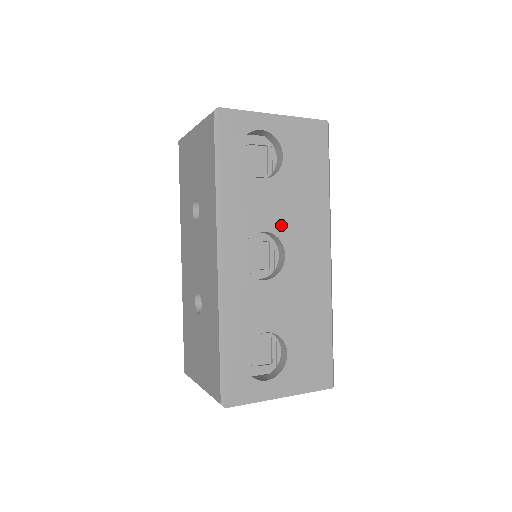
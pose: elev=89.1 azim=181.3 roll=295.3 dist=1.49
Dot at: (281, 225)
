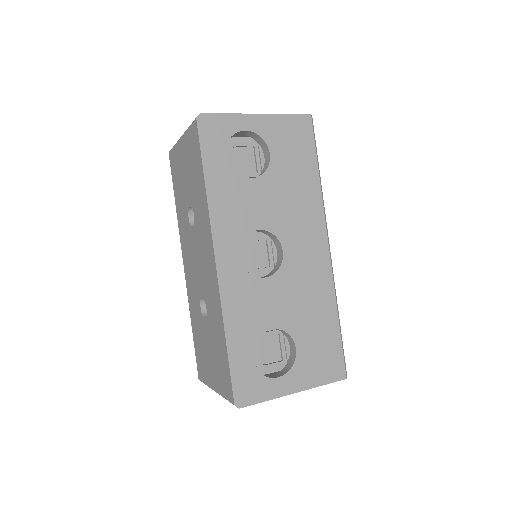
Dot at: (275, 222)
